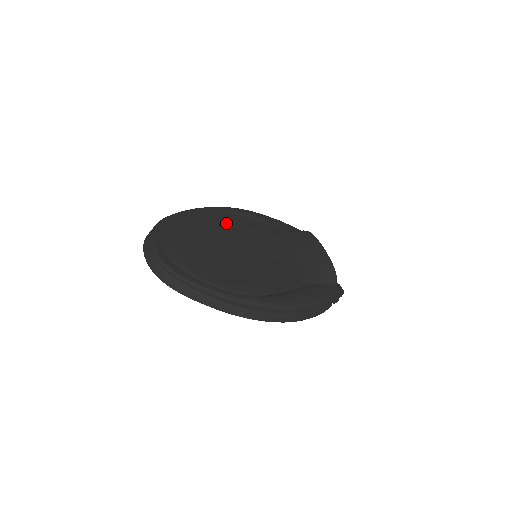
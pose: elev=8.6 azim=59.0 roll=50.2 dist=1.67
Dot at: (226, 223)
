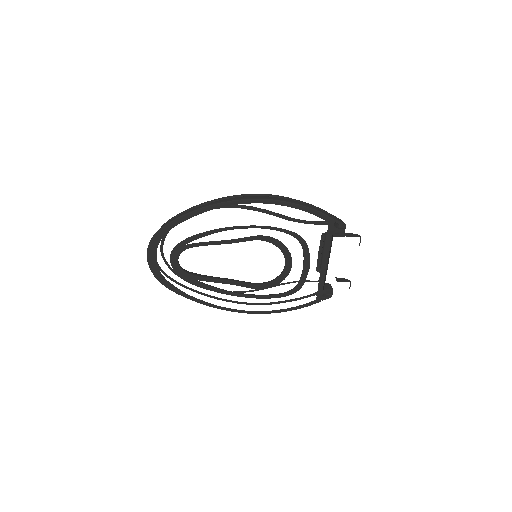
Dot at: occluded
